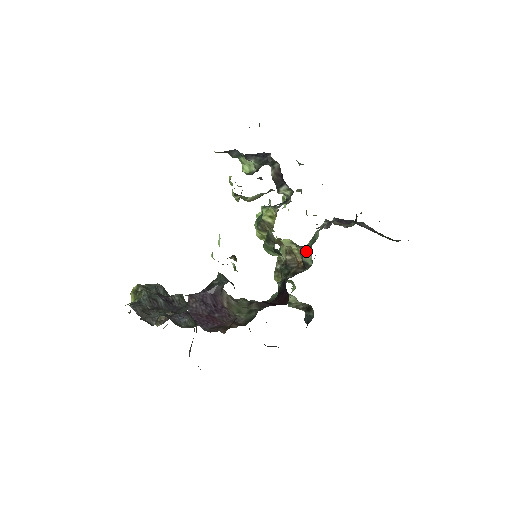
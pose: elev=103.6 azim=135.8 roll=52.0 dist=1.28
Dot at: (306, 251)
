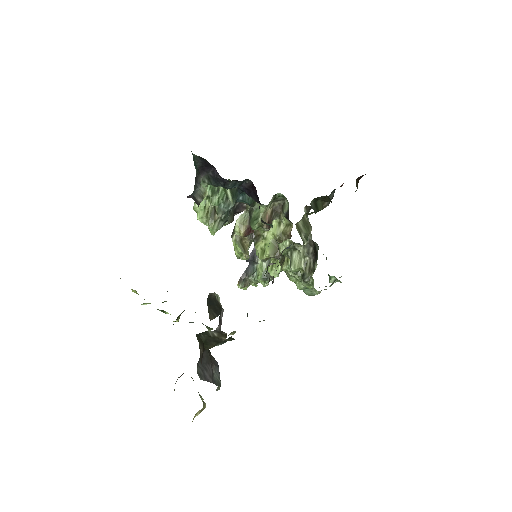
Dot at: (283, 205)
